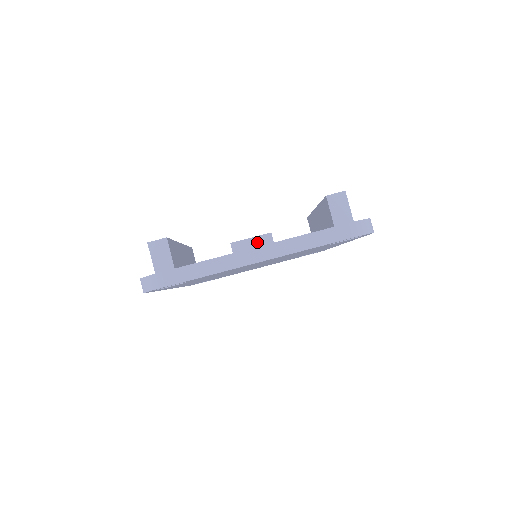
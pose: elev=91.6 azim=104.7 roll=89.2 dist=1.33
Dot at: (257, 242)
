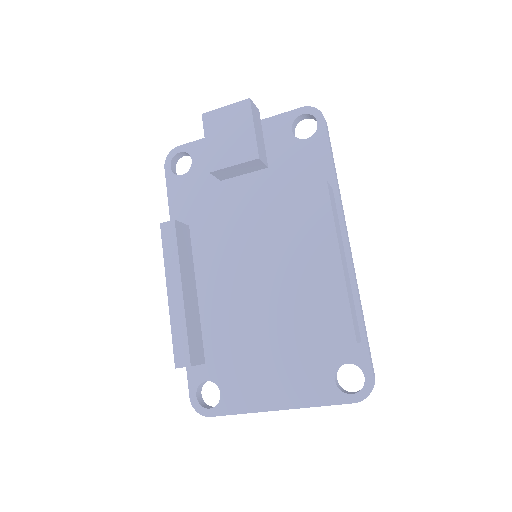
Dot at: (242, 166)
